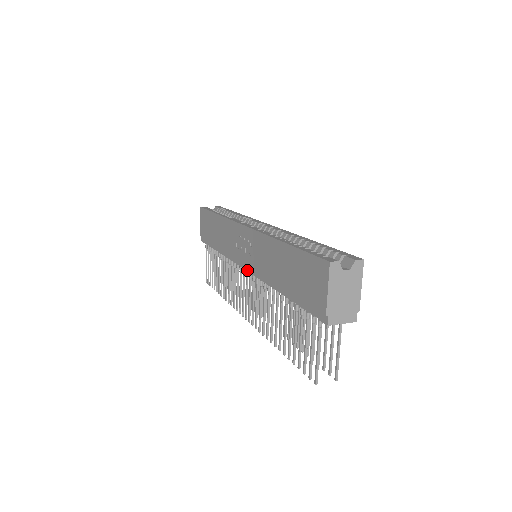
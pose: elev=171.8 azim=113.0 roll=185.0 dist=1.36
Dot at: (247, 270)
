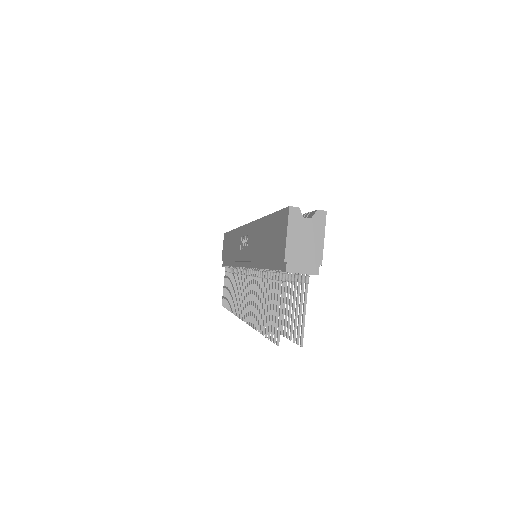
Dot at: (245, 266)
